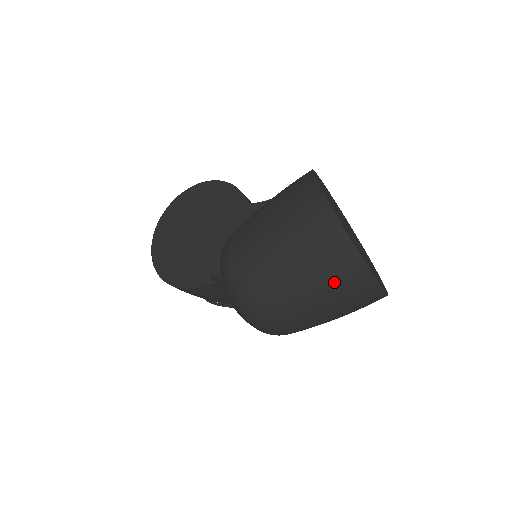
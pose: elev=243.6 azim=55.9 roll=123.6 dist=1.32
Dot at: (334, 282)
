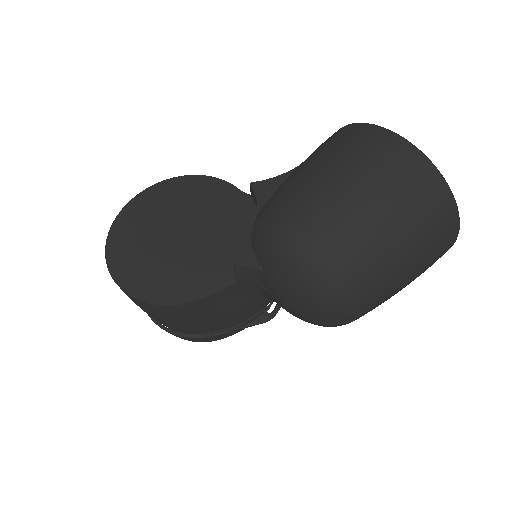
Dot at: (428, 226)
